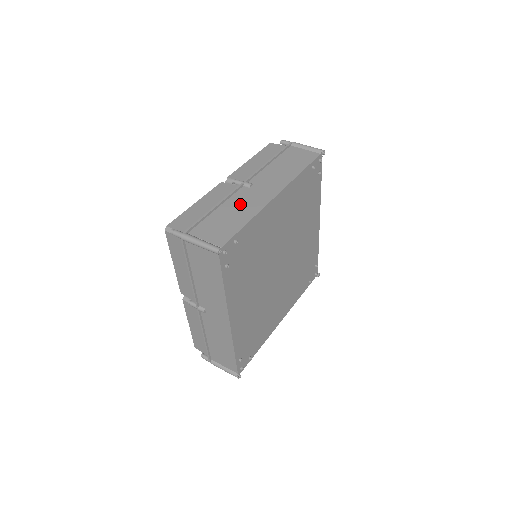
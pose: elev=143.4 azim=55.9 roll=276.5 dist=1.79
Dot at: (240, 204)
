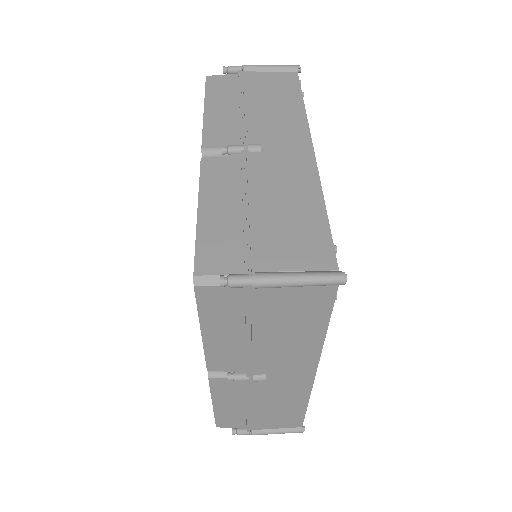
Dot at: (279, 183)
